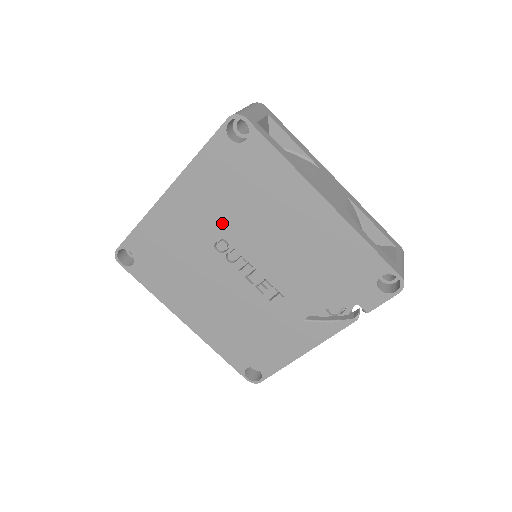
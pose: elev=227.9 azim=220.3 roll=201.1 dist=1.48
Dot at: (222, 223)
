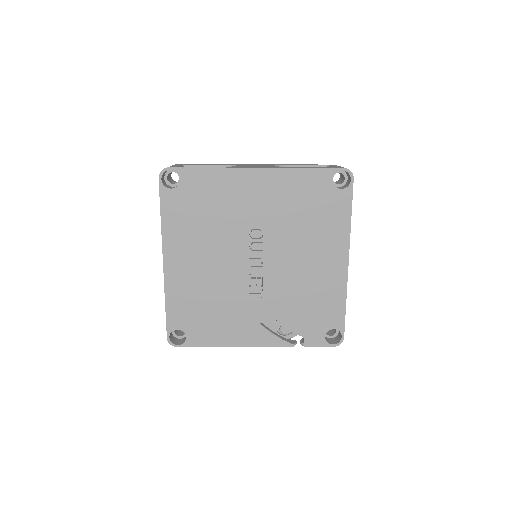
Dot at: (273, 220)
